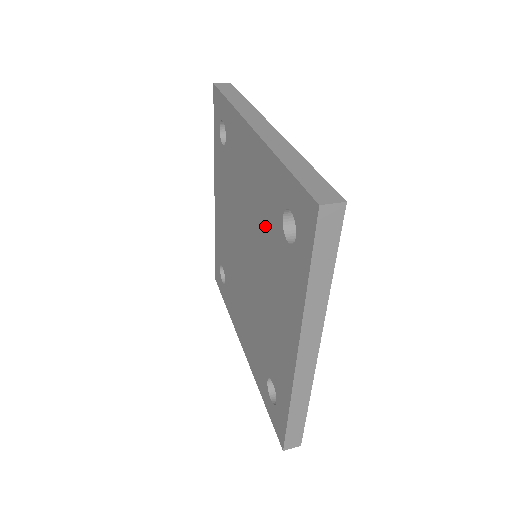
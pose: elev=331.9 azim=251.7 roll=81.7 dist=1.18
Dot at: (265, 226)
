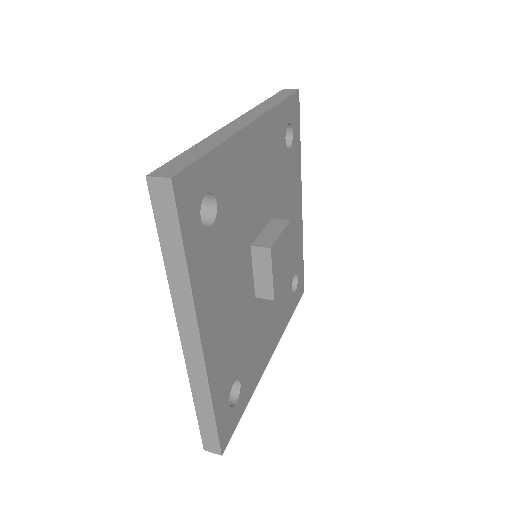
Dot at: occluded
